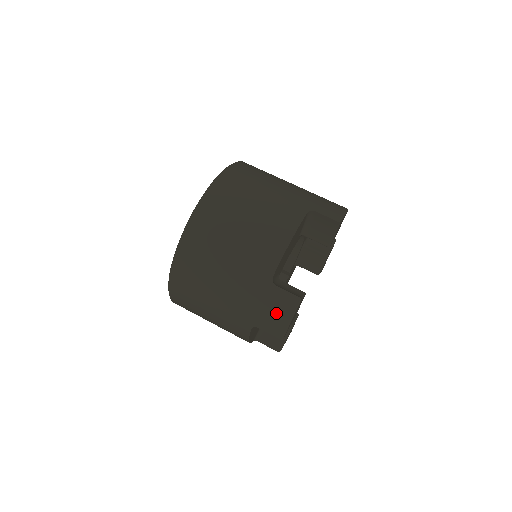
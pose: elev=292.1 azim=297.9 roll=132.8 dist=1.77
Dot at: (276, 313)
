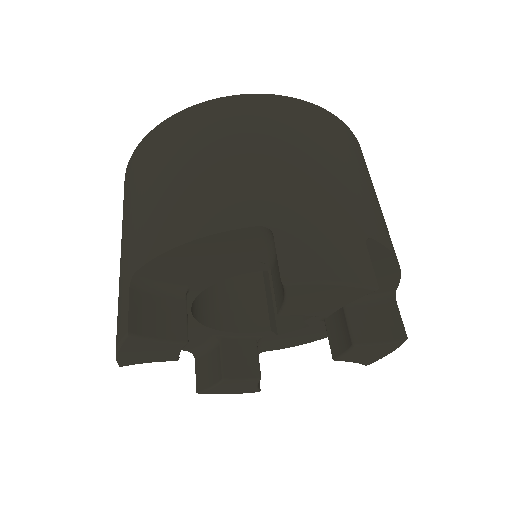
Dot at: (117, 324)
